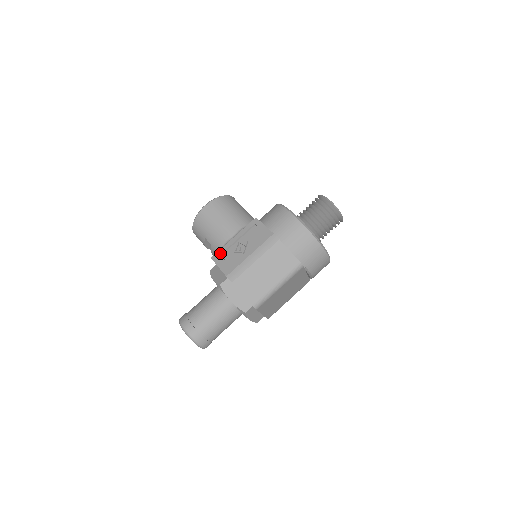
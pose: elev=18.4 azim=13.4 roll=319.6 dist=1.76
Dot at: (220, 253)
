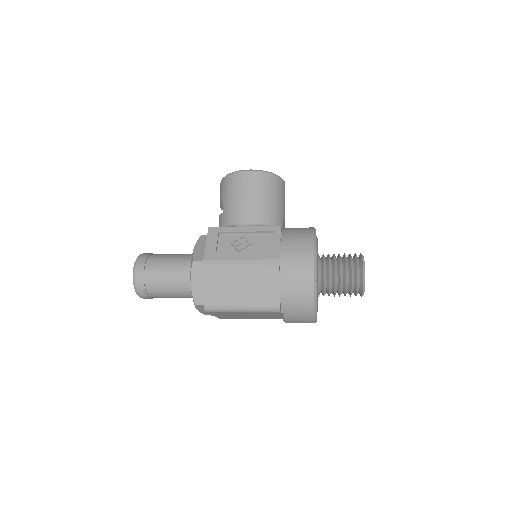
Dot at: (220, 230)
